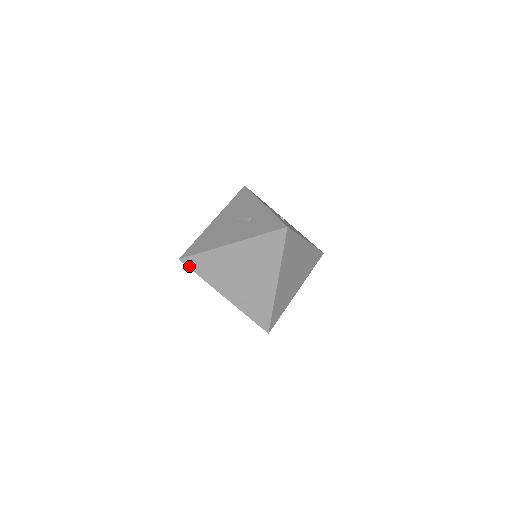
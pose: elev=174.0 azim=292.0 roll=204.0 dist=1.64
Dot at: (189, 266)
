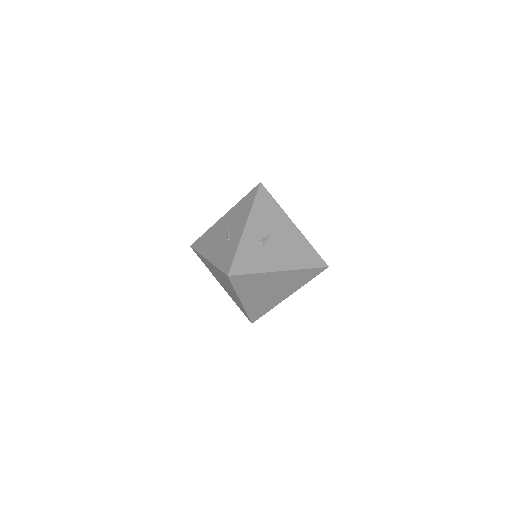
Dot at: occluded
